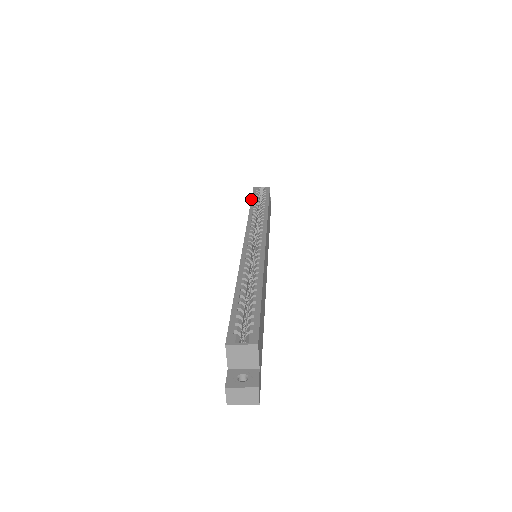
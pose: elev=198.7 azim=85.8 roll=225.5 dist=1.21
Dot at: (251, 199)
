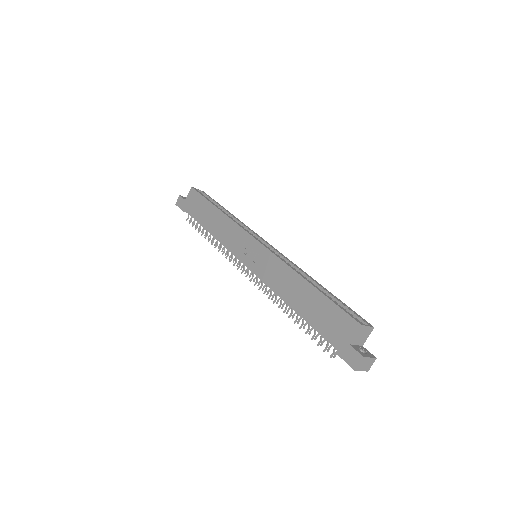
Dot at: (208, 199)
